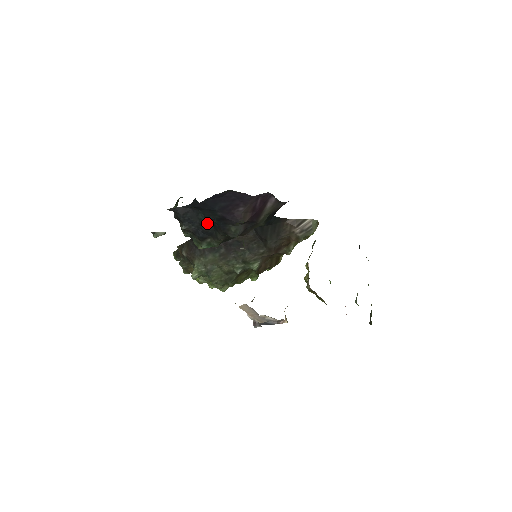
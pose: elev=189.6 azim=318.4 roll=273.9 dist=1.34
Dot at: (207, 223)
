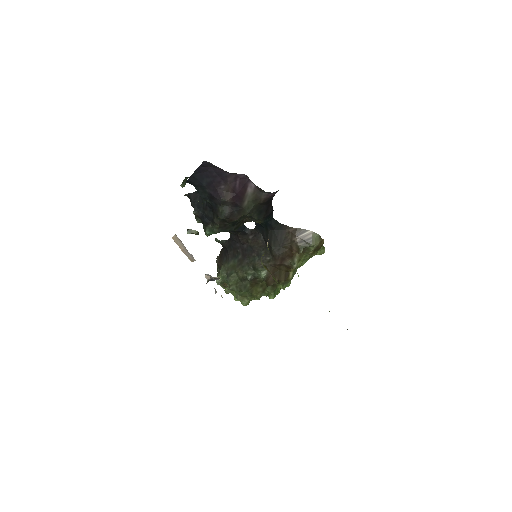
Dot at: (208, 207)
